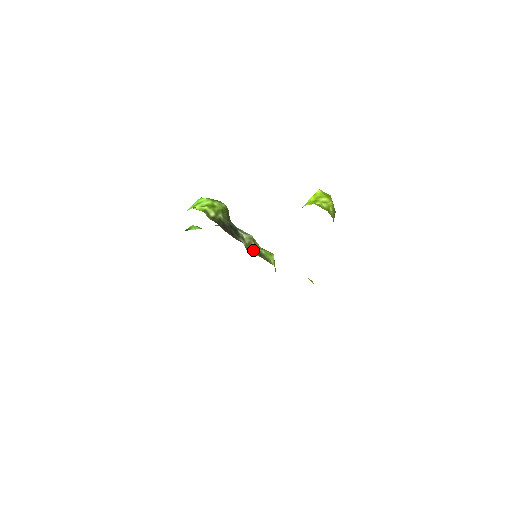
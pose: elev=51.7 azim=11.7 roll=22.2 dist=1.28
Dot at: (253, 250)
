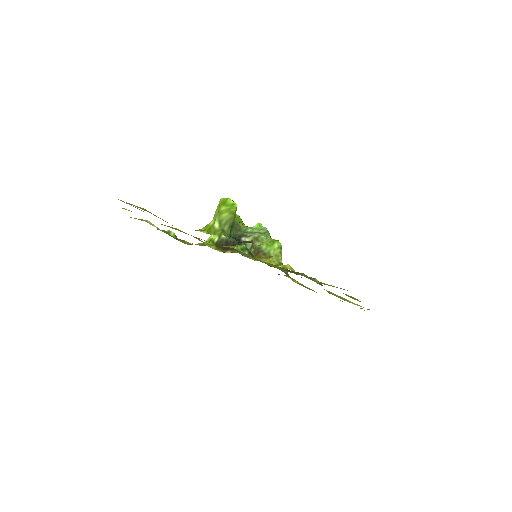
Dot at: (253, 251)
